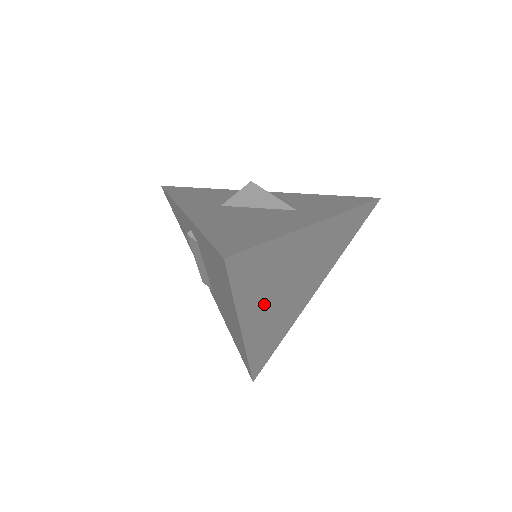
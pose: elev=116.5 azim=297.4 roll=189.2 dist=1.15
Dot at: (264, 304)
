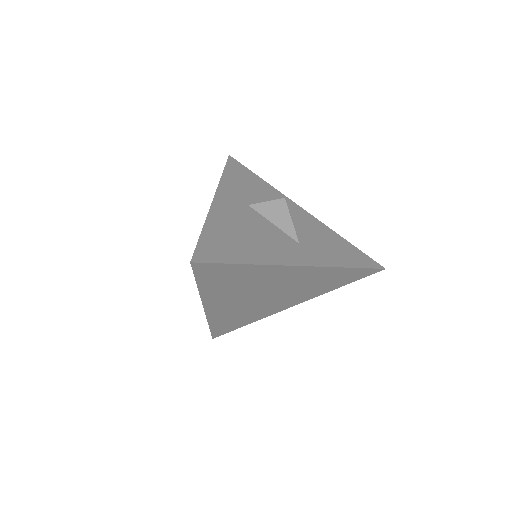
Dot at: (230, 298)
